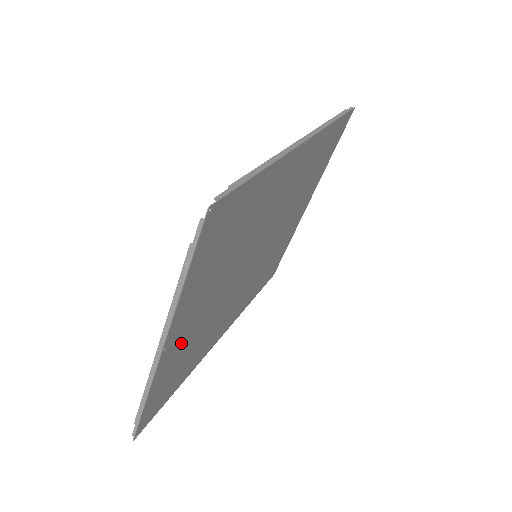
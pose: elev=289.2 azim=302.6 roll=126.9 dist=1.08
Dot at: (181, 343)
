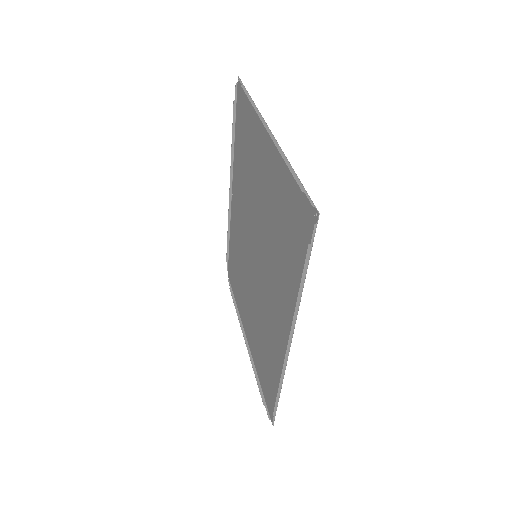
Dot at: (272, 173)
